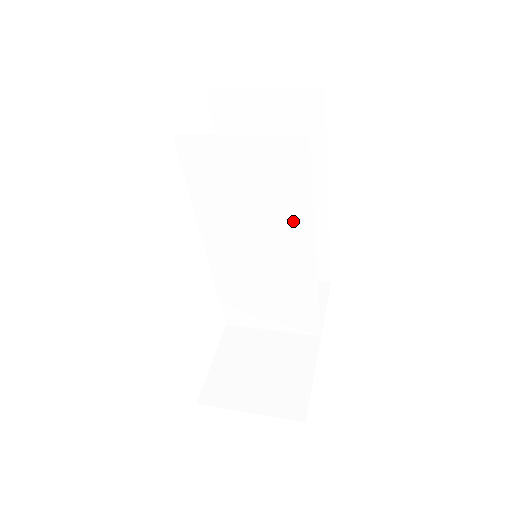
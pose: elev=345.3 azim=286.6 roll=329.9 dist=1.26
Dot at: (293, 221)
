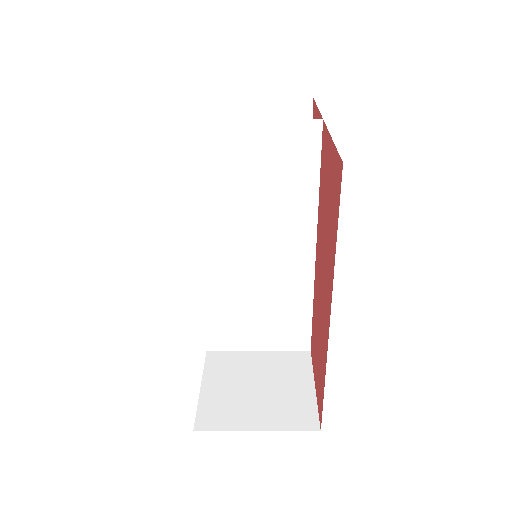
Dot at: (297, 214)
